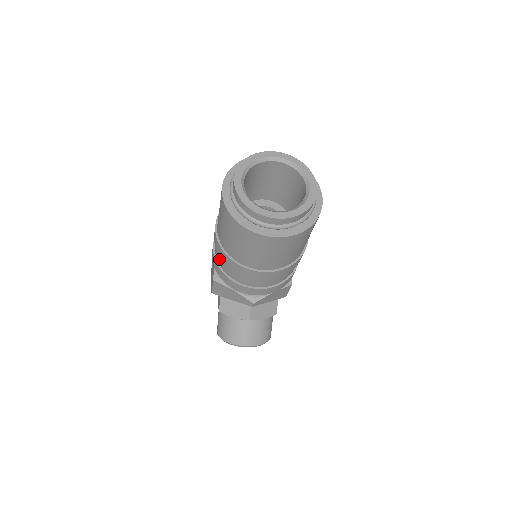
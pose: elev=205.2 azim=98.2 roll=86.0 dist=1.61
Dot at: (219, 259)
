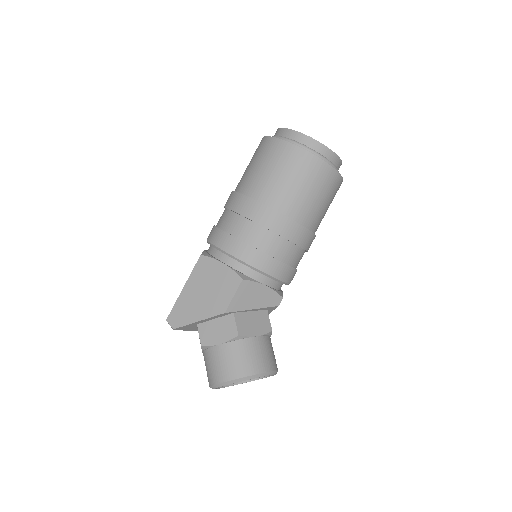
Dot at: (260, 239)
